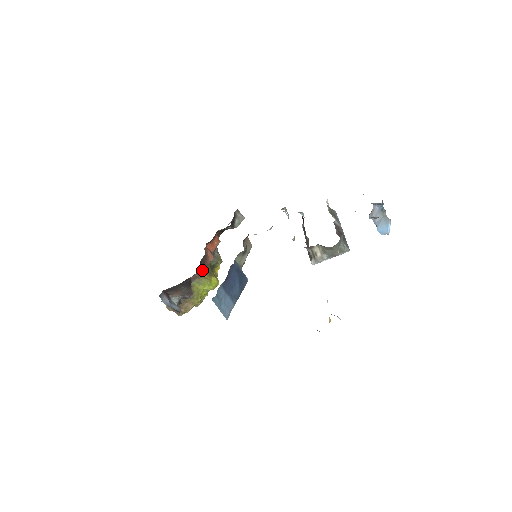
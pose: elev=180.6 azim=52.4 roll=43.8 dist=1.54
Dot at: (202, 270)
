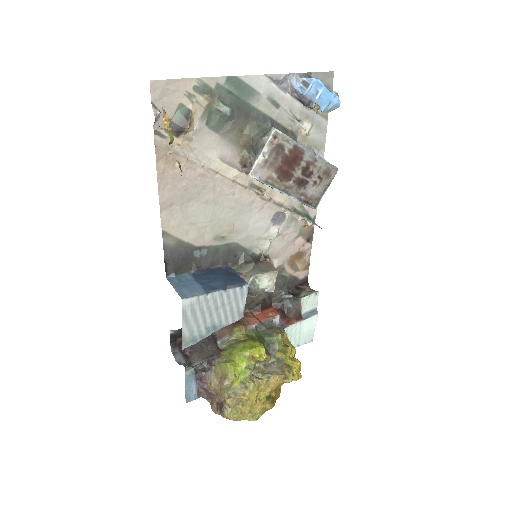
Dot at: (231, 325)
